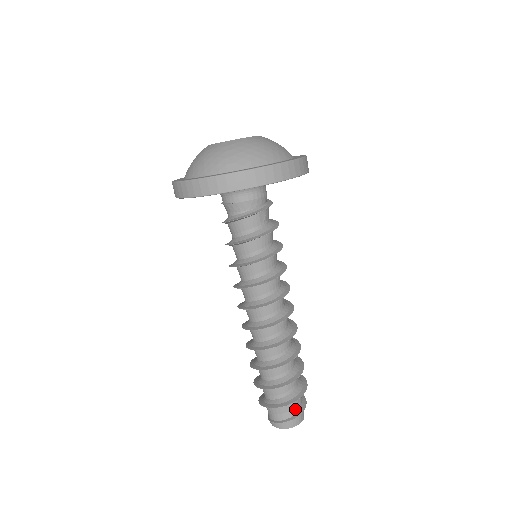
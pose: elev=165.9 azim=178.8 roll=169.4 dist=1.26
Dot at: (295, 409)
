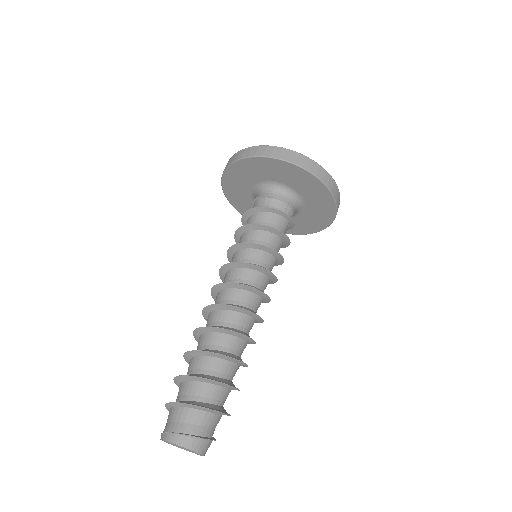
Dot at: (213, 430)
